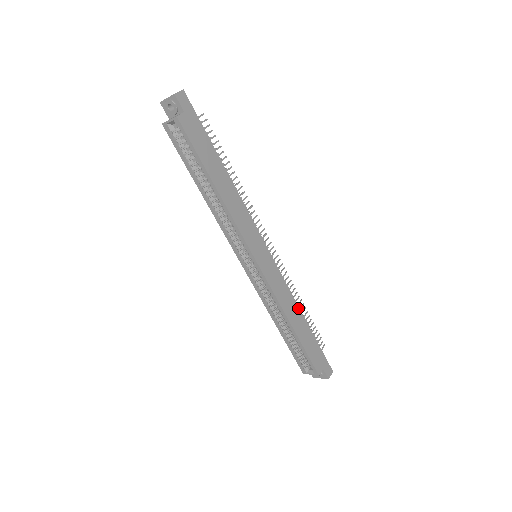
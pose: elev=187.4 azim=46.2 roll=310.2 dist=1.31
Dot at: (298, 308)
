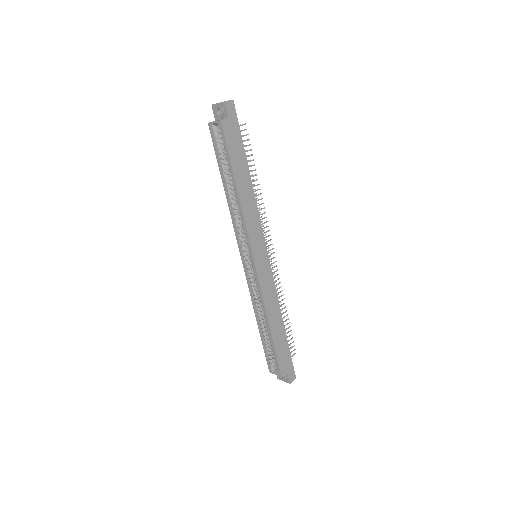
Dot at: (280, 312)
